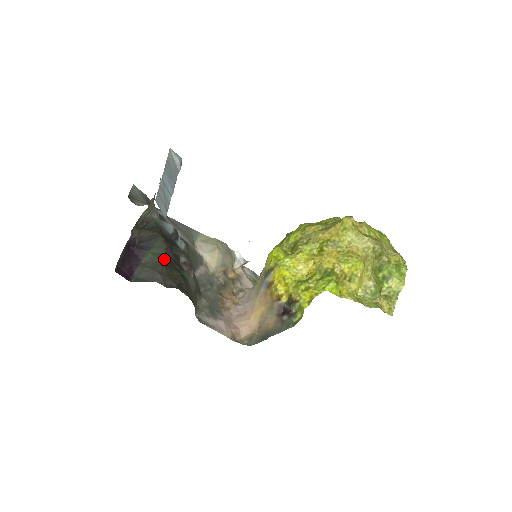
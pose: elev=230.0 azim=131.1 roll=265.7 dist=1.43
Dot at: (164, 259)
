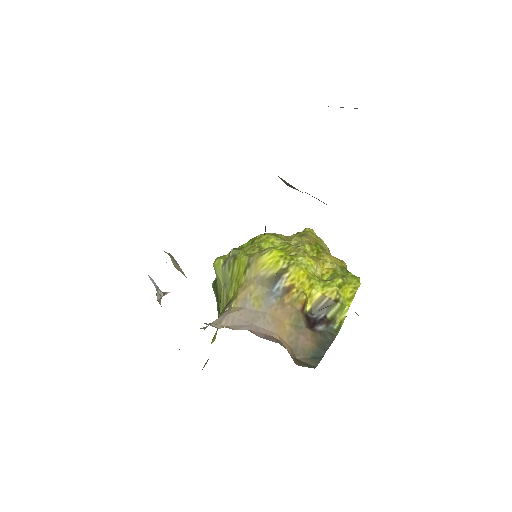
Dot at: occluded
